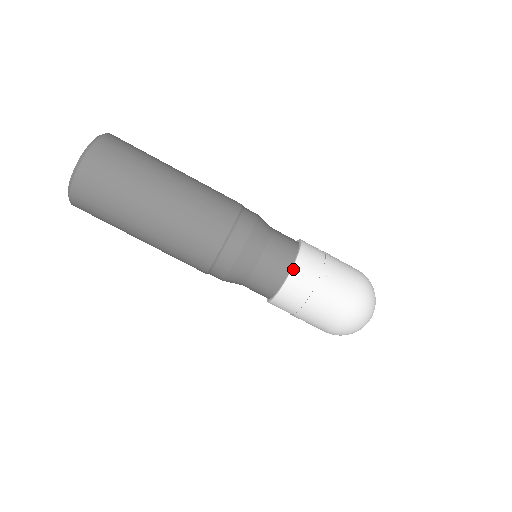
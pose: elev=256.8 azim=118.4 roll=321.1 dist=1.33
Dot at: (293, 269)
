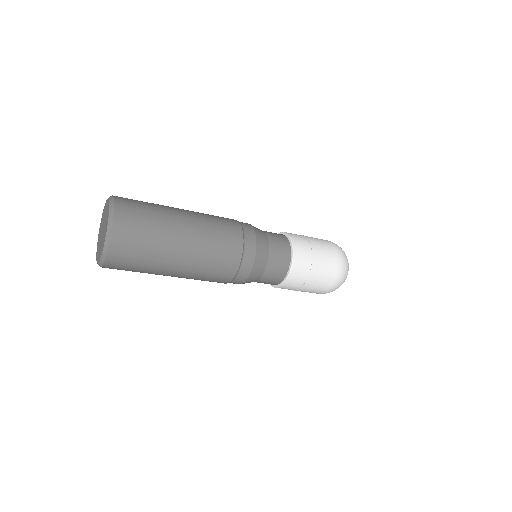
Dot at: (279, 287)
